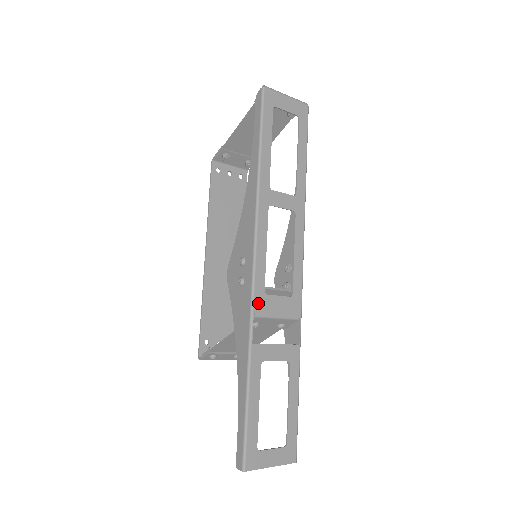
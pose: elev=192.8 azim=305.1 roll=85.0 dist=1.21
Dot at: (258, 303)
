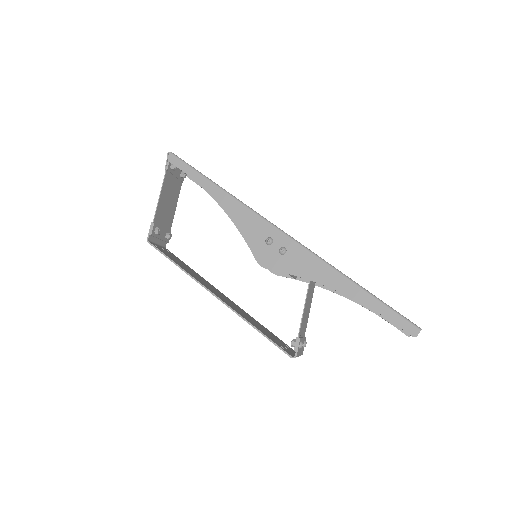
Dot at: (308, 249)
